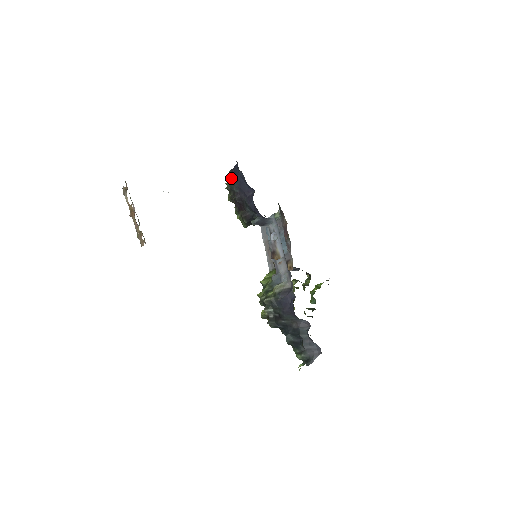
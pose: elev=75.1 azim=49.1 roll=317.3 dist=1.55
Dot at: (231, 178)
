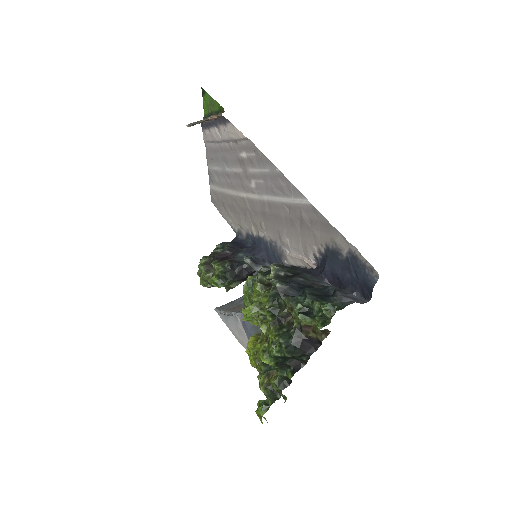
Dot at: (223, 243)
